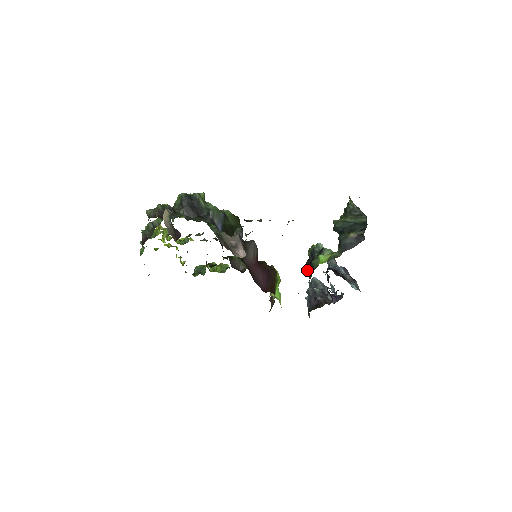
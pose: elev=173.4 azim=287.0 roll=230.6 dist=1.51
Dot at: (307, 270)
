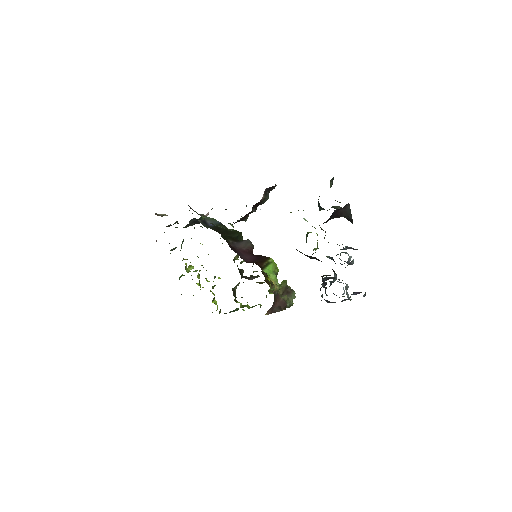
Dot at: occluded
